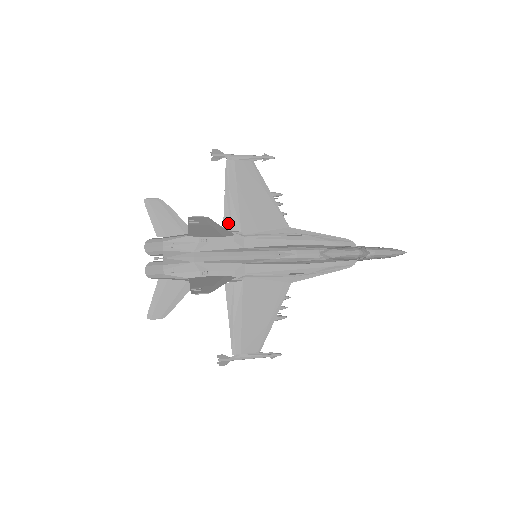
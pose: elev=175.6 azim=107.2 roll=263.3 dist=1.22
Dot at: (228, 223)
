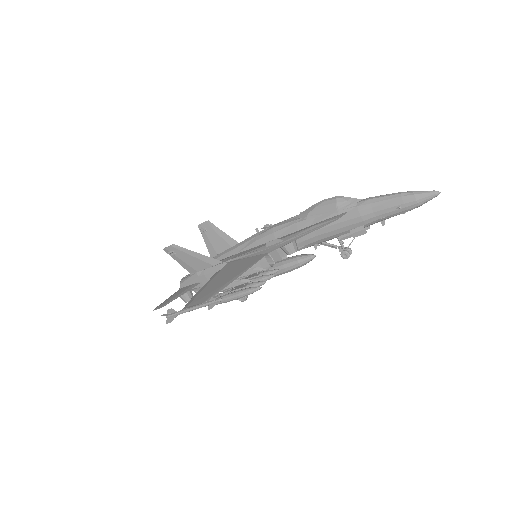
Dot at: occluded
